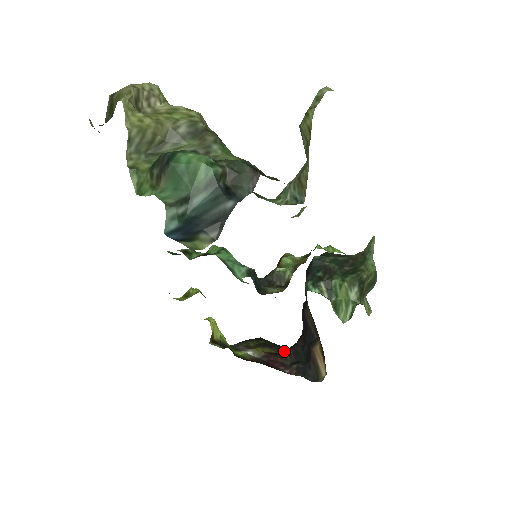
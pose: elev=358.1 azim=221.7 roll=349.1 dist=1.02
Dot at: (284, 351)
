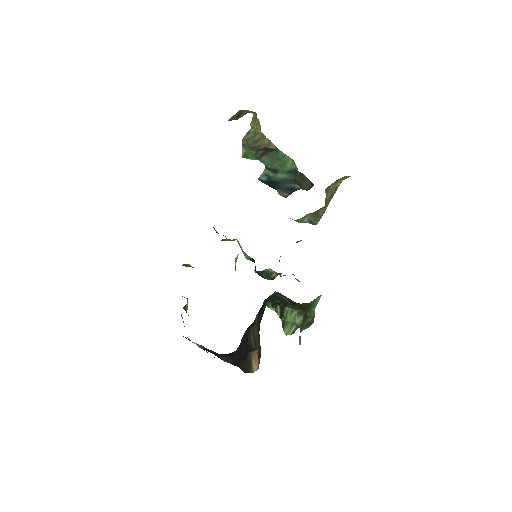
Dot at: occluded
